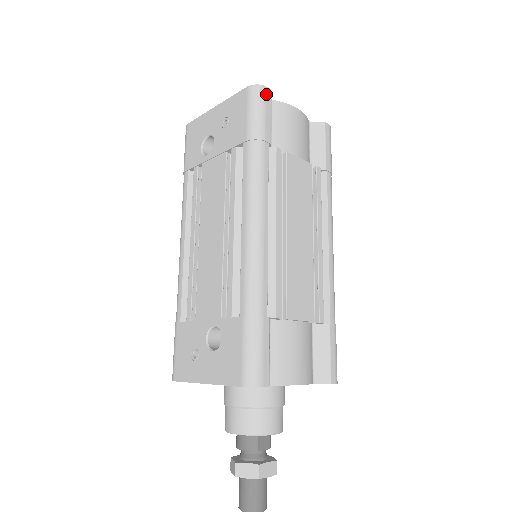
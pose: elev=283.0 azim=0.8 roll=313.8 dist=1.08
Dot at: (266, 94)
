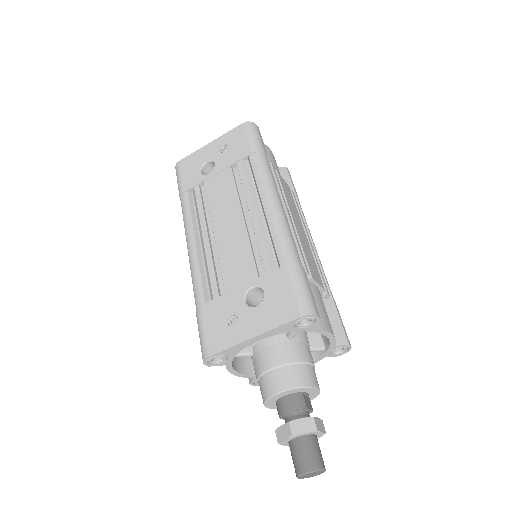
Dot at: (258, 129)
